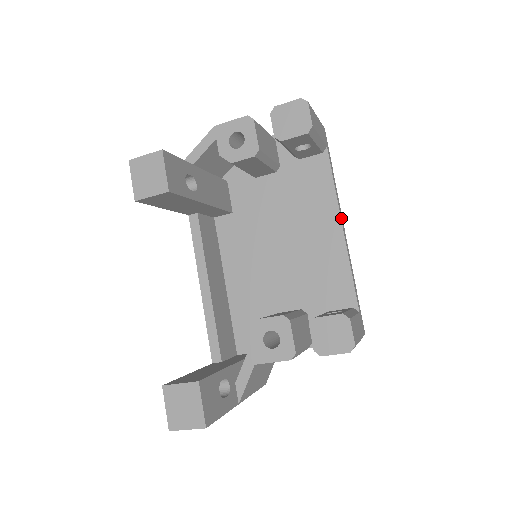
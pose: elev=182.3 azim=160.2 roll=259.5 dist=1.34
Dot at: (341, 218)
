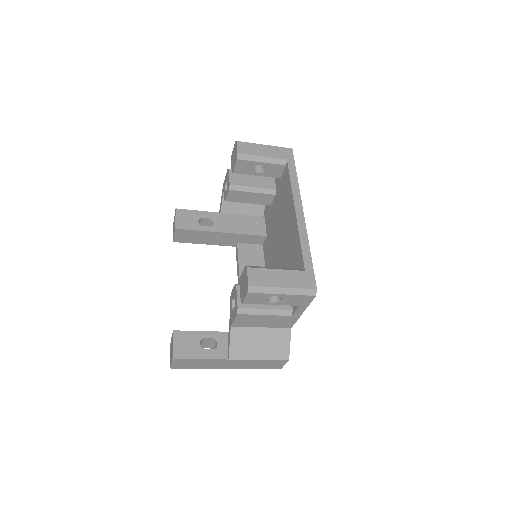
Dot at: (296, 204)
